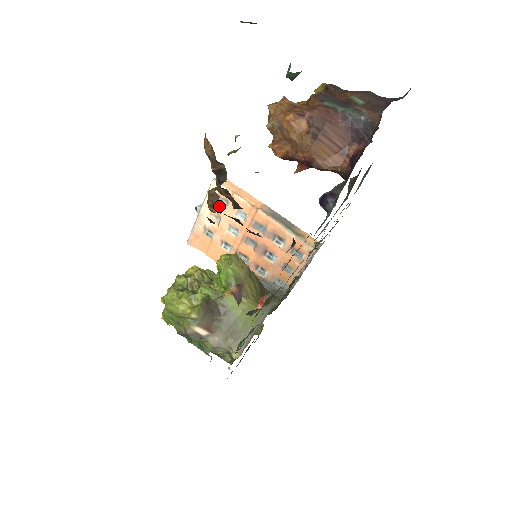
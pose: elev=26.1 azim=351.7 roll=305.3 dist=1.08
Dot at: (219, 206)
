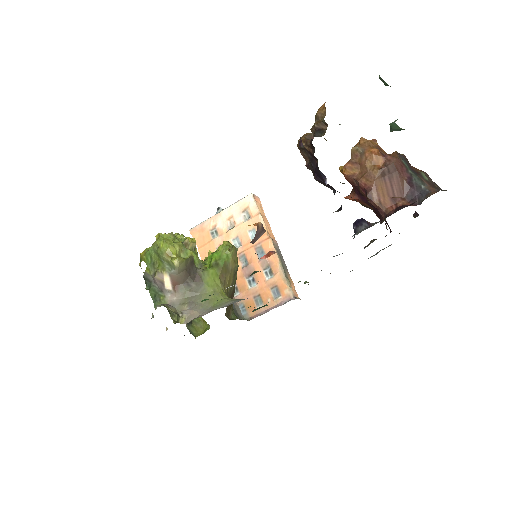
Dot at: (240, 216)
